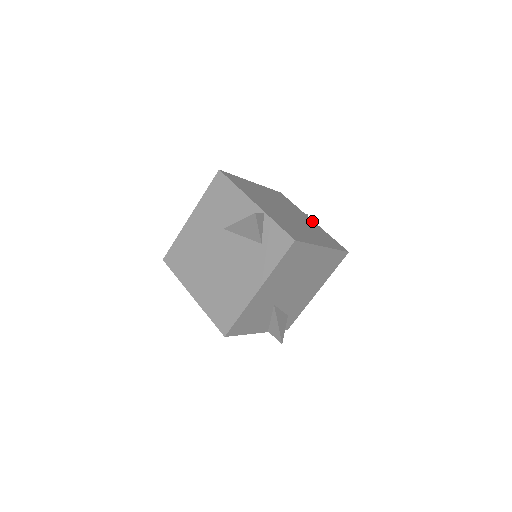
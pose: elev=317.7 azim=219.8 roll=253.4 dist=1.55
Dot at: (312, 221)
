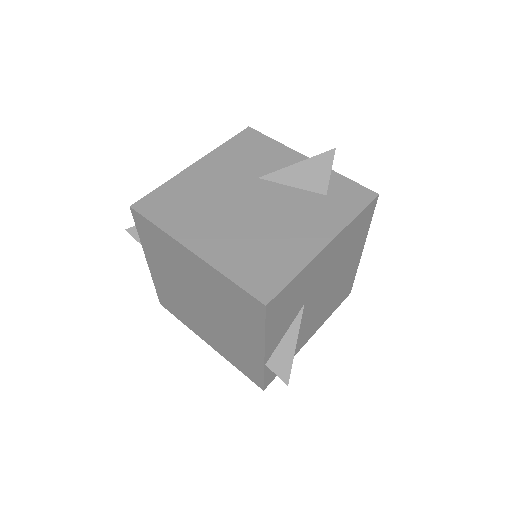
Dot at: occluded
